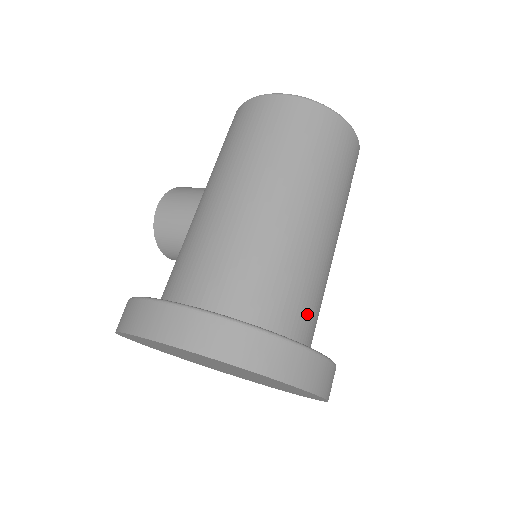
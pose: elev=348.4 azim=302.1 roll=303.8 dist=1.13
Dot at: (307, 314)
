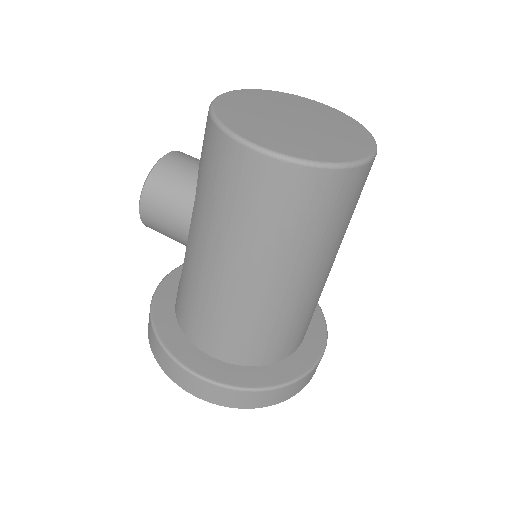
Dot at: (306, 328)
